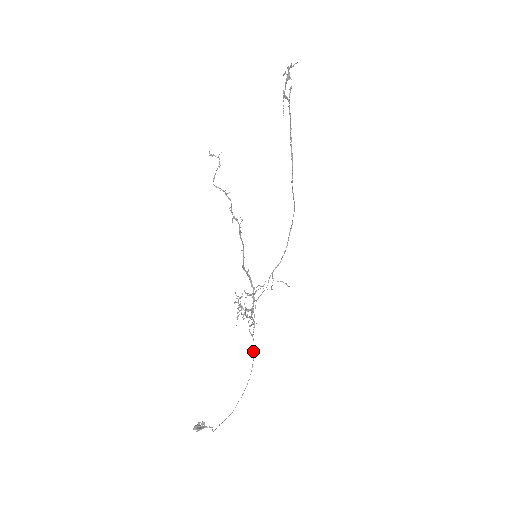
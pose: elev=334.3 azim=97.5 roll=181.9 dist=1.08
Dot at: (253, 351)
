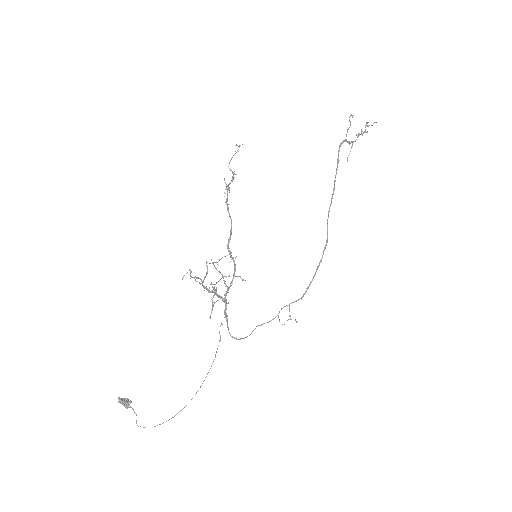
Dot at: (215, 356)
